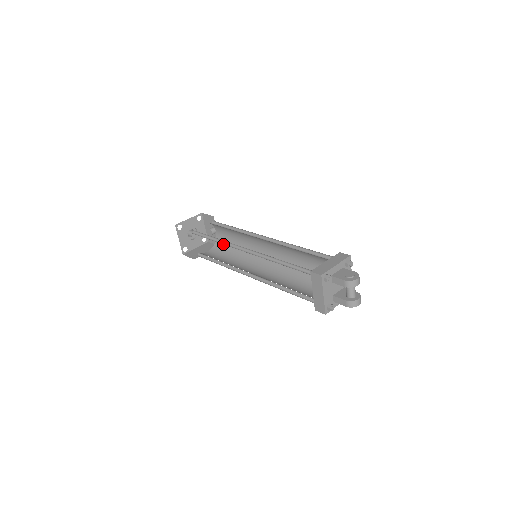
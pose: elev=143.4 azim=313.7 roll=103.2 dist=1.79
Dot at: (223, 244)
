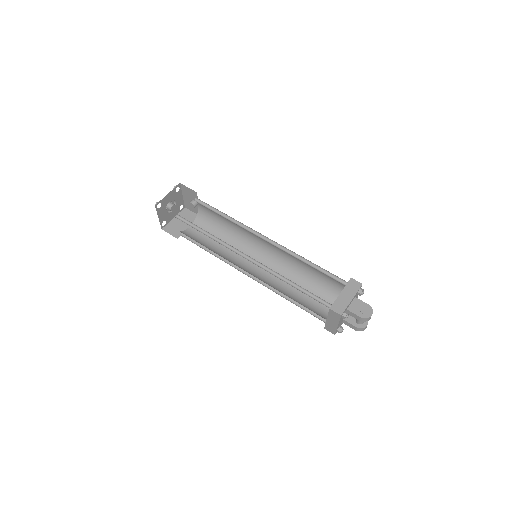
Dot at: (208, 221)
